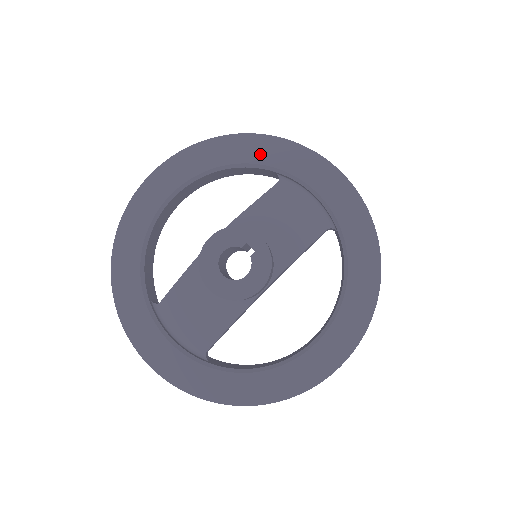
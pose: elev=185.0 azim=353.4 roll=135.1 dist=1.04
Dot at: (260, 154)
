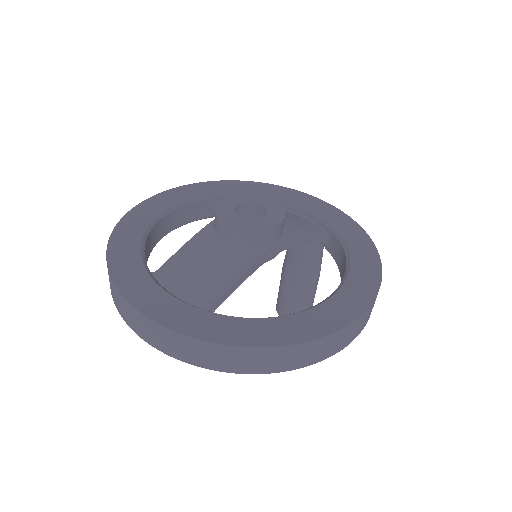
Dot at: (258, 190)
